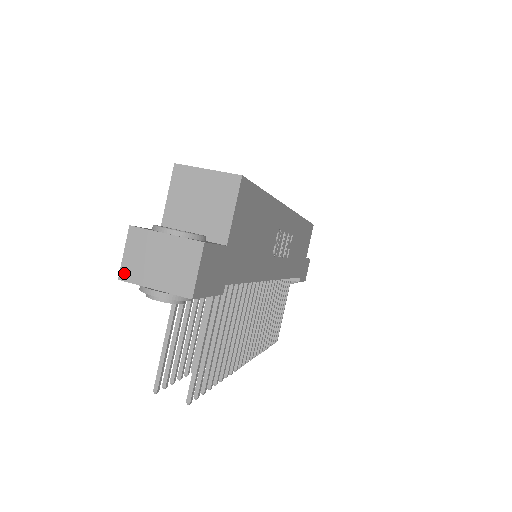
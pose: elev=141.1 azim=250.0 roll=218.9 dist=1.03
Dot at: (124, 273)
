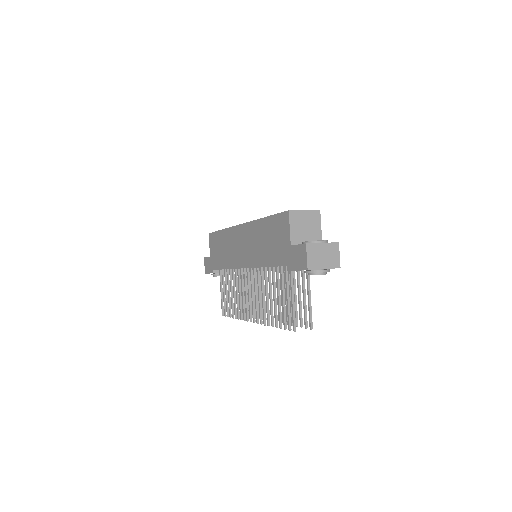
Dot at: (310, 266)
